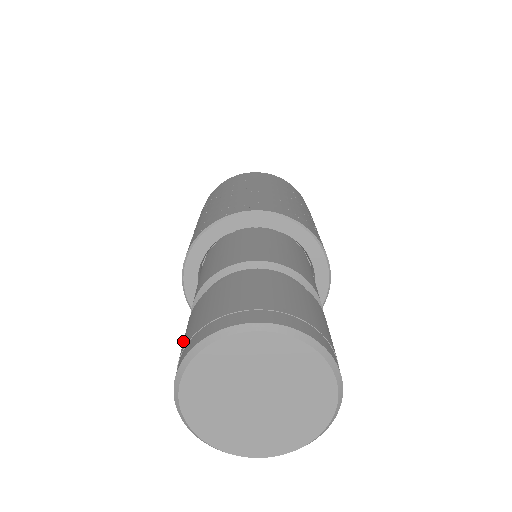
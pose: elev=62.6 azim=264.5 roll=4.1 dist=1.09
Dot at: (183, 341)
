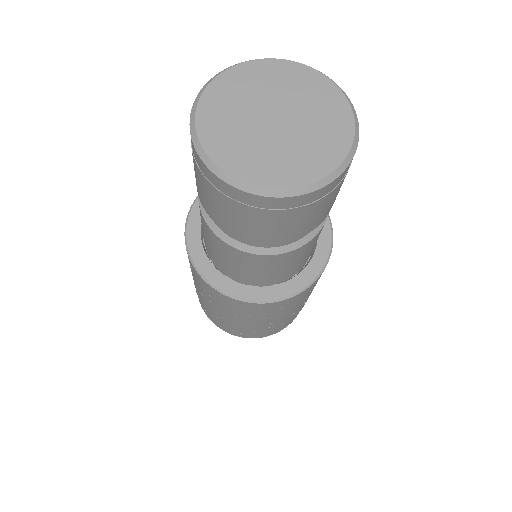
Dot at: occluded
